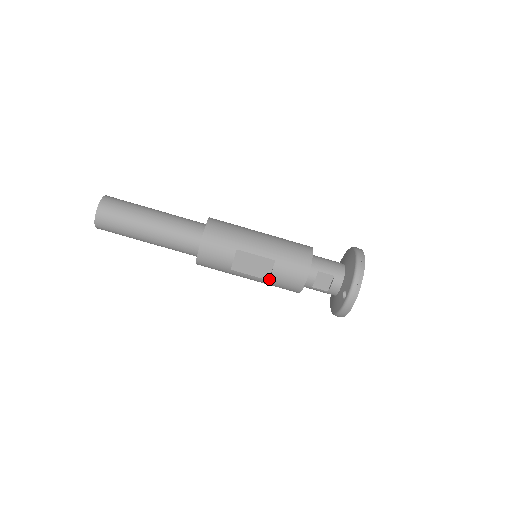
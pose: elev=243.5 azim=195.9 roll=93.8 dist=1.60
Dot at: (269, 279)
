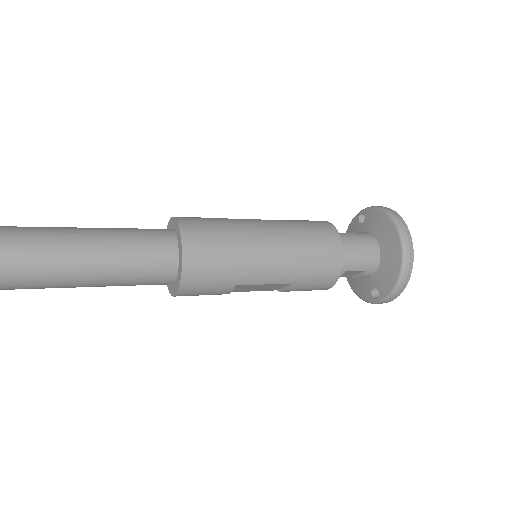
Dot at: occluded
